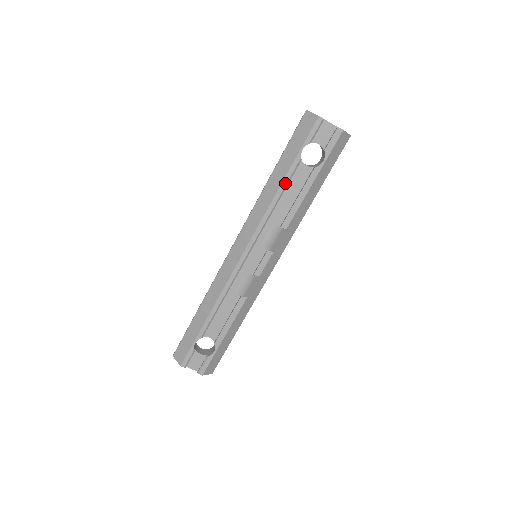
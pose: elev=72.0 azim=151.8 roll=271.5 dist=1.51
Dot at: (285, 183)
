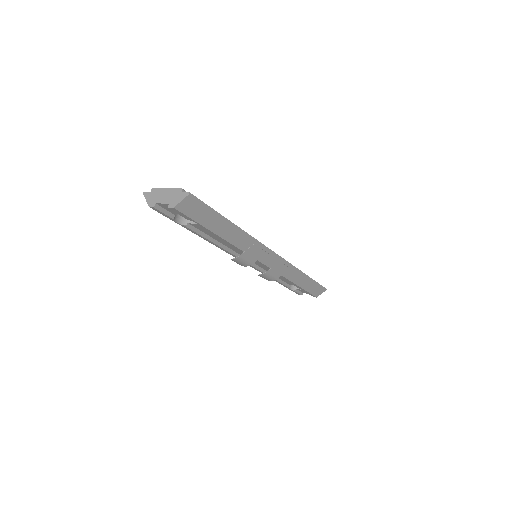
Dot at: (201, 236)
